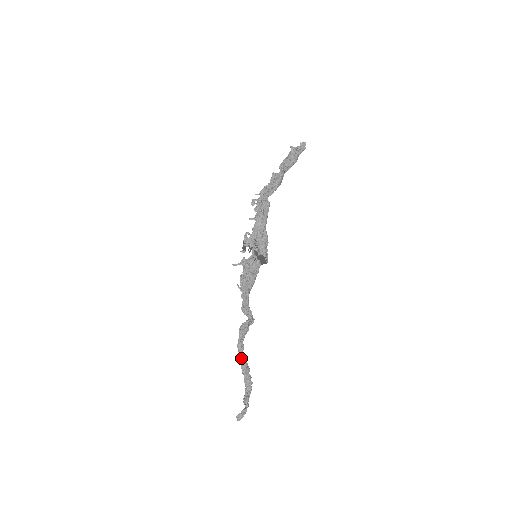
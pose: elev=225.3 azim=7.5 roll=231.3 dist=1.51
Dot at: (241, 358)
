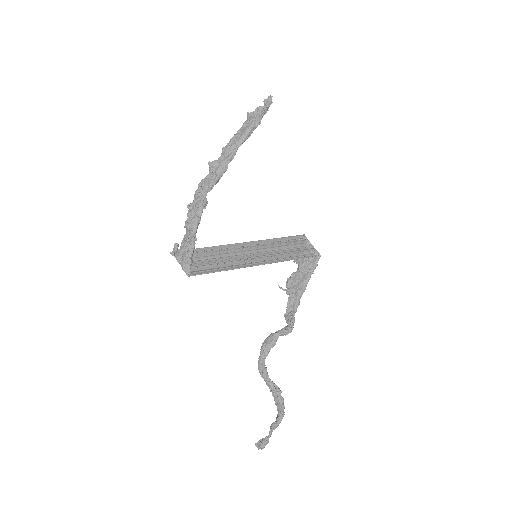
Dot at: occluded
